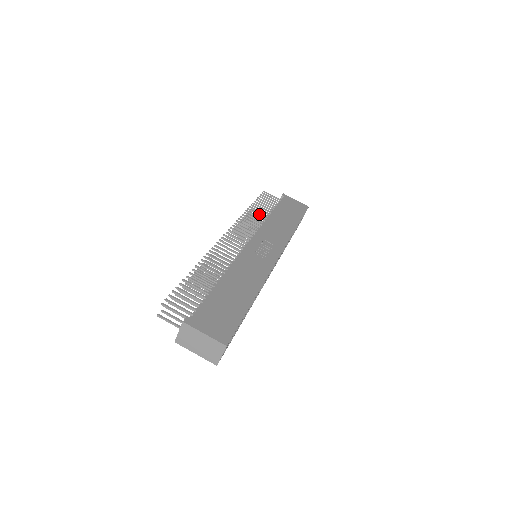
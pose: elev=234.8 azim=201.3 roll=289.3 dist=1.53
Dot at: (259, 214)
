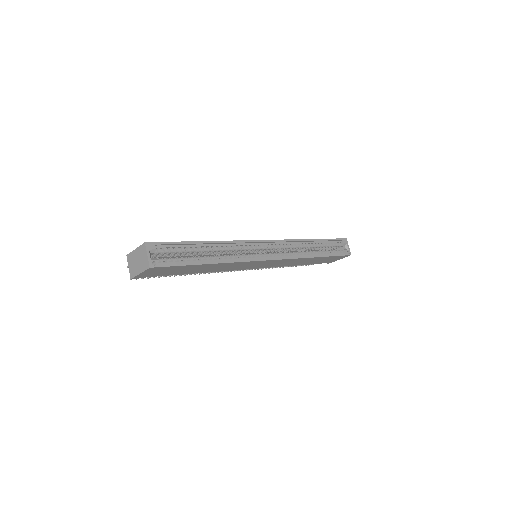
Dot at: occluded
